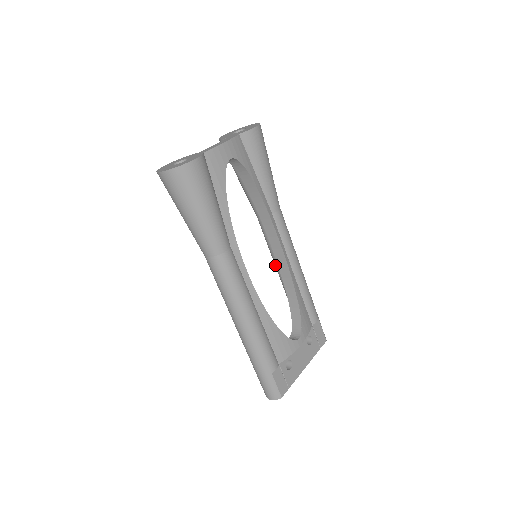
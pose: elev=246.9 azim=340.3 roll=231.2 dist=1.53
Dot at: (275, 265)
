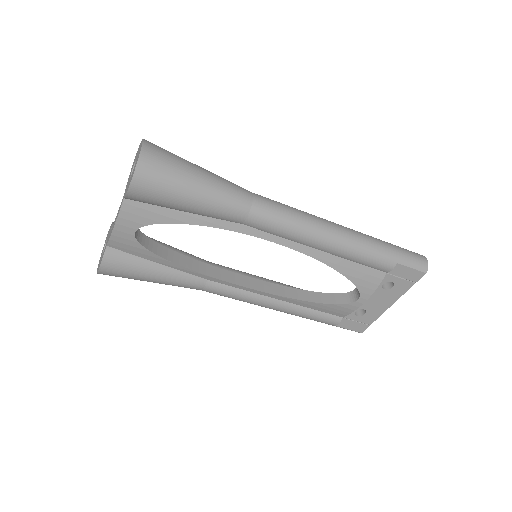
Dot at: occluded
